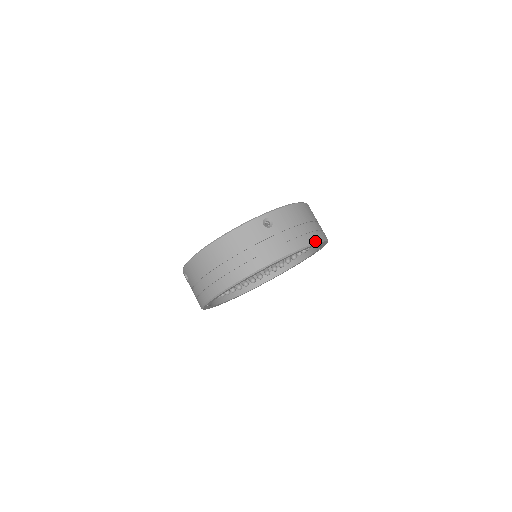
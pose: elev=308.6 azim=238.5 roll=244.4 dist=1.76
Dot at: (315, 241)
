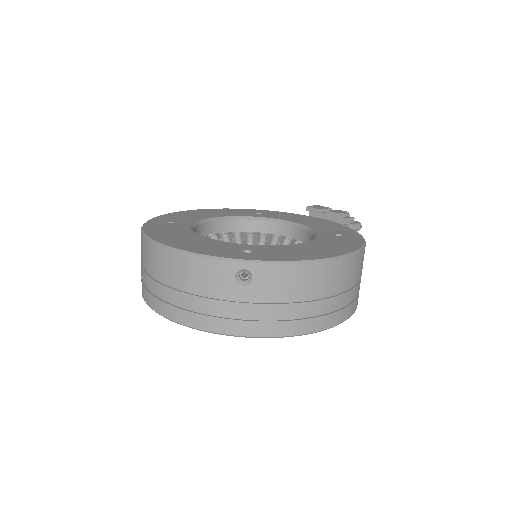
Dot at: (308, 331)
